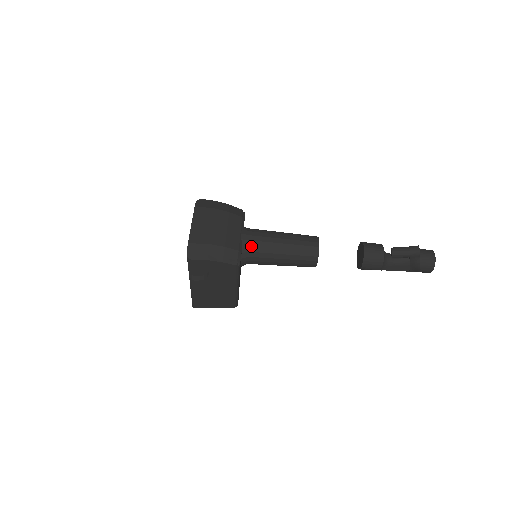
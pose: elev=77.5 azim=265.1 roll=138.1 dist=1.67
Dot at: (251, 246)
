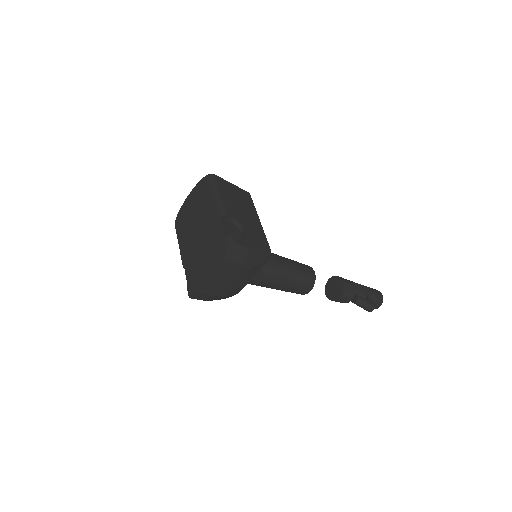
Dot at: occluded
